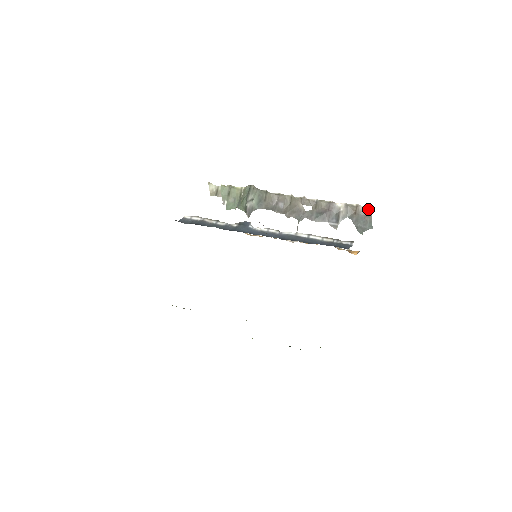
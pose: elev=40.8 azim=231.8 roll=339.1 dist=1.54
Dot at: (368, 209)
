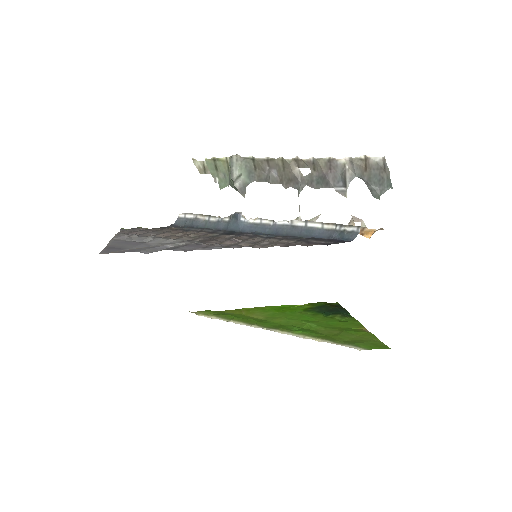
Dot at: (382, 160)
